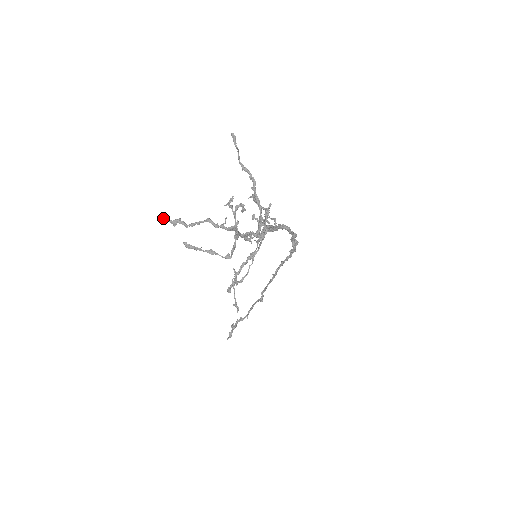
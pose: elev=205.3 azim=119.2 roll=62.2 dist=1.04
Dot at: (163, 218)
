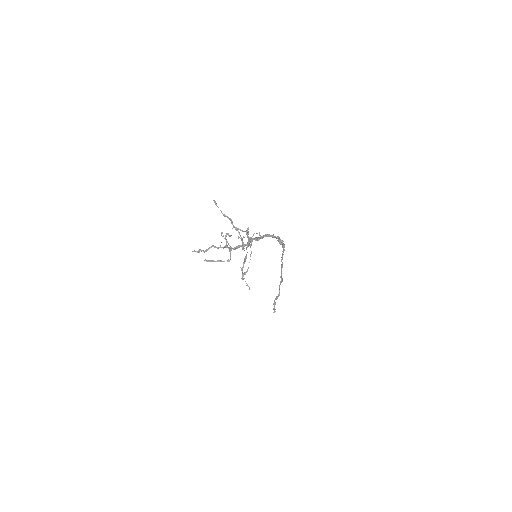
Dot at: (193, 251)
